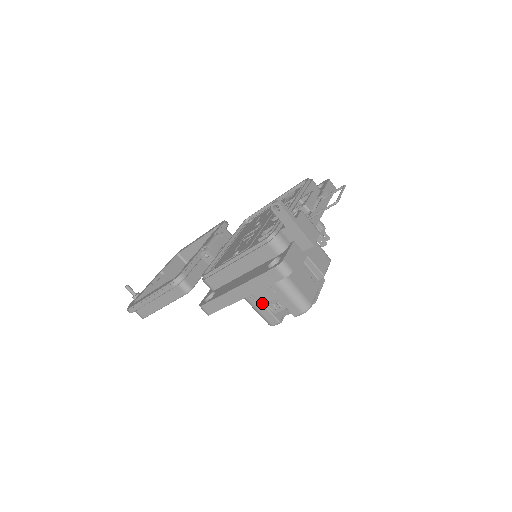
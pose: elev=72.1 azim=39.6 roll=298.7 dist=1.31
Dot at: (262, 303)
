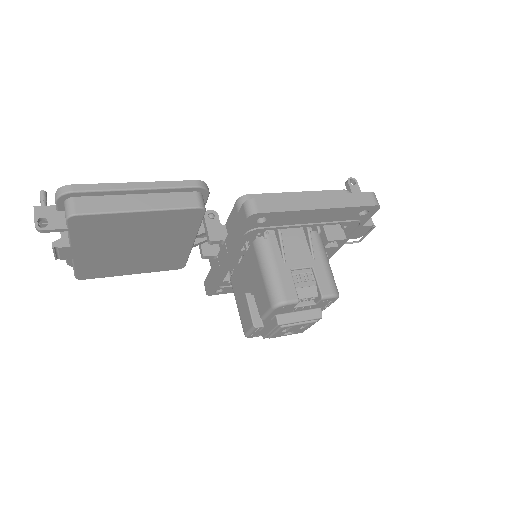
Dot at: (289, 265)
